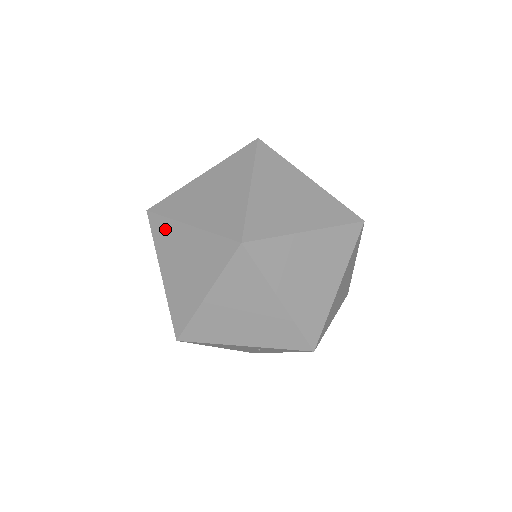
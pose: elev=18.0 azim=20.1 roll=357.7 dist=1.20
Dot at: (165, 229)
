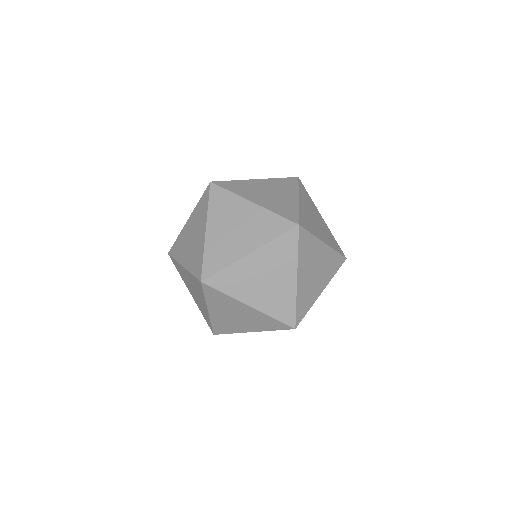
Dot at: (230, 276)
